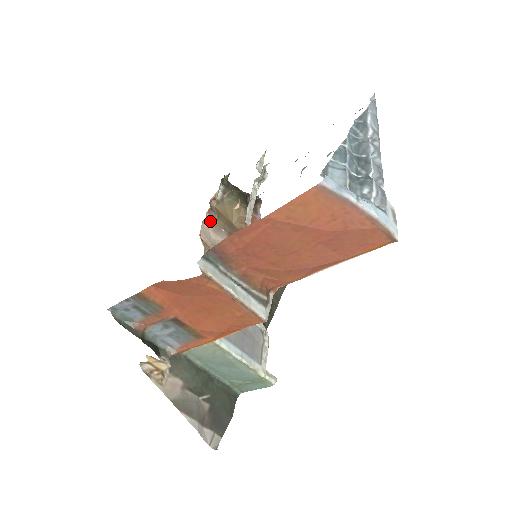
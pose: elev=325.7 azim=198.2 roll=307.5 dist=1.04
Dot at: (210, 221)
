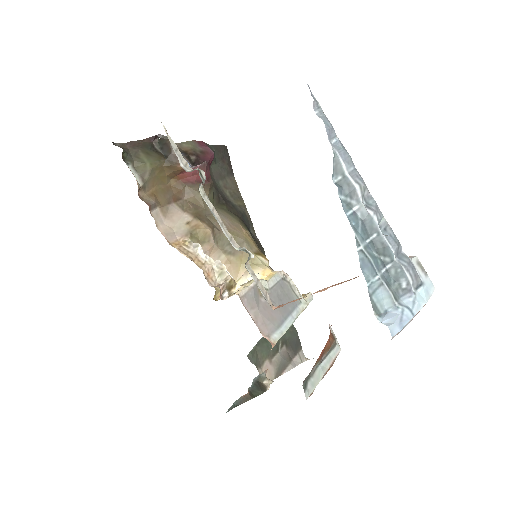
Dot at: (157, 214)
